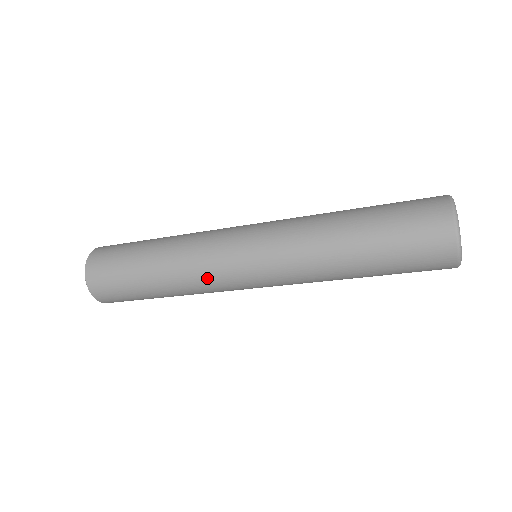
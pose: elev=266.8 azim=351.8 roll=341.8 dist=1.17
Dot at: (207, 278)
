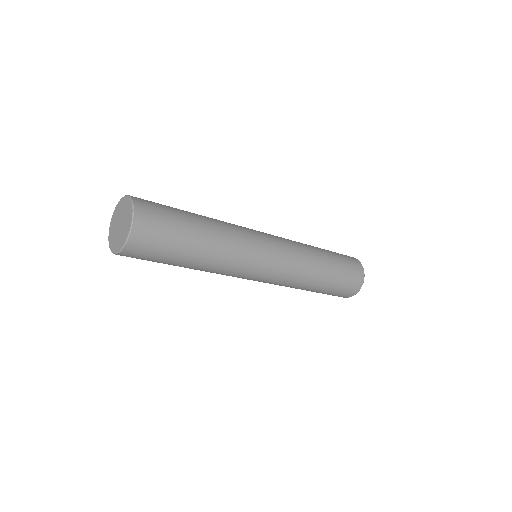
Dot at: (238, 267)
